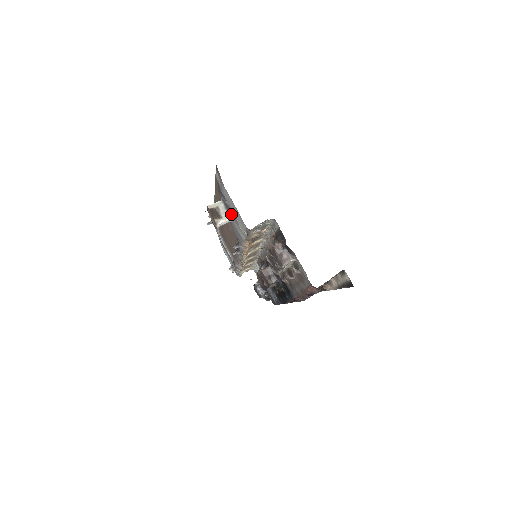
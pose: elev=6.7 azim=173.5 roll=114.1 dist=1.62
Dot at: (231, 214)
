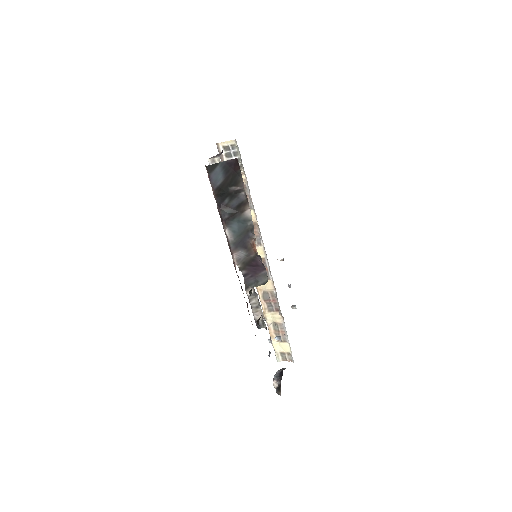
Dot at: occluded
